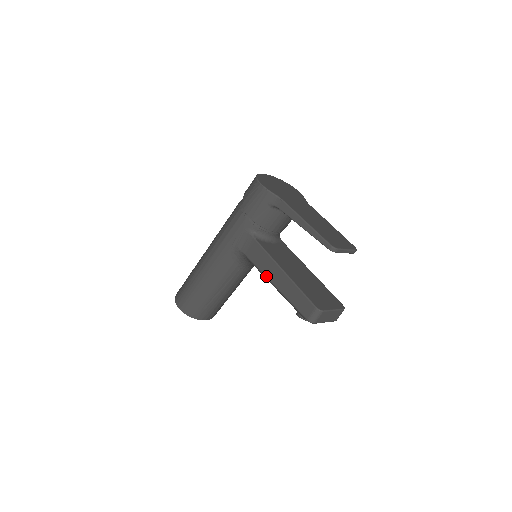
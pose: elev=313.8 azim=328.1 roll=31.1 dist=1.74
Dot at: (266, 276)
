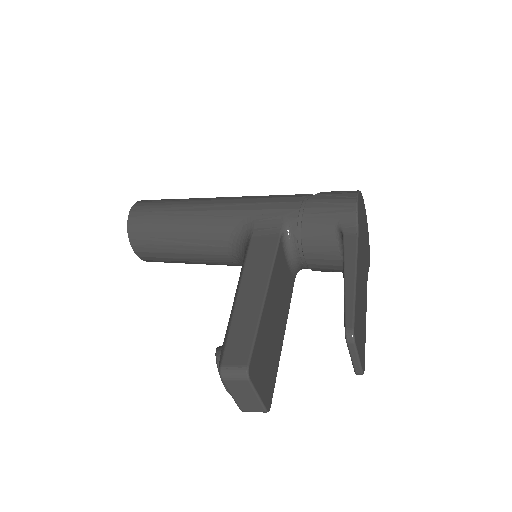
Dot at: (243, 276)
